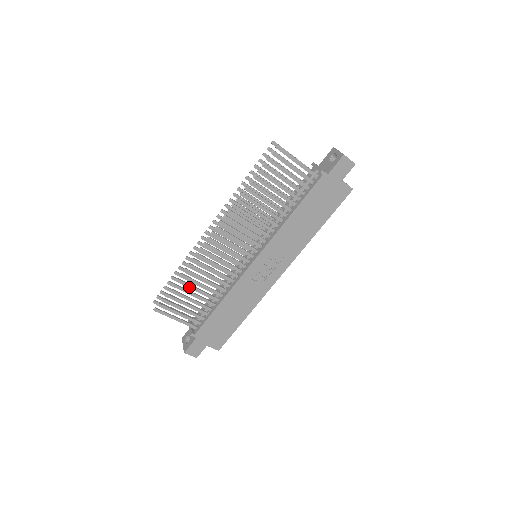
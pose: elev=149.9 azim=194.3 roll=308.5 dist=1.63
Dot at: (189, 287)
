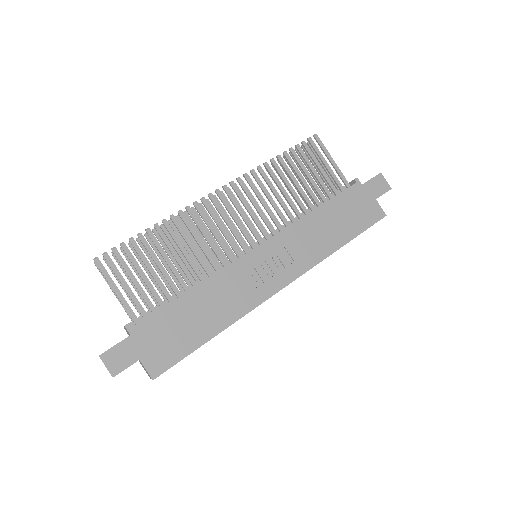
Dot at: (158, 248)
